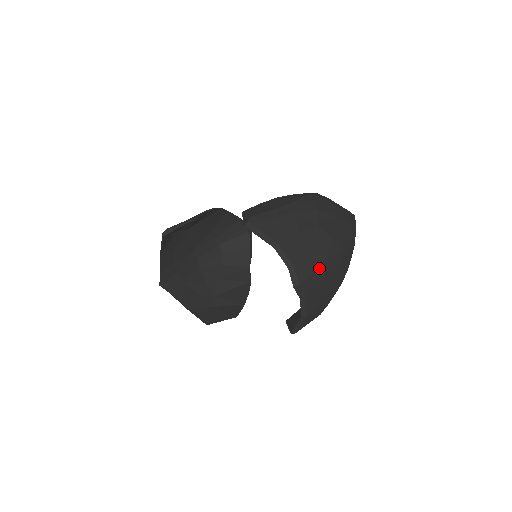
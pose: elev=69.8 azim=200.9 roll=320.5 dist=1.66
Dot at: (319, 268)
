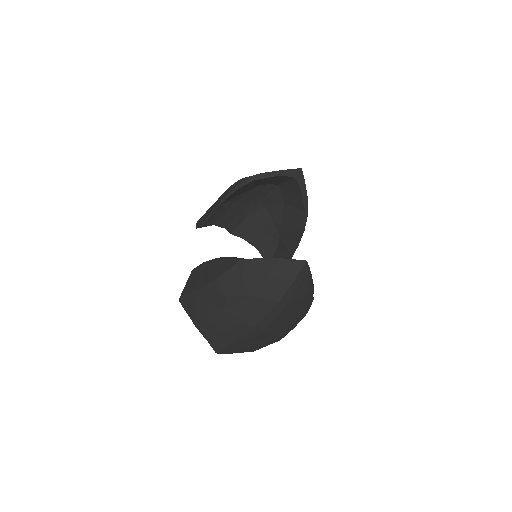
Dot at: (232, 343)
